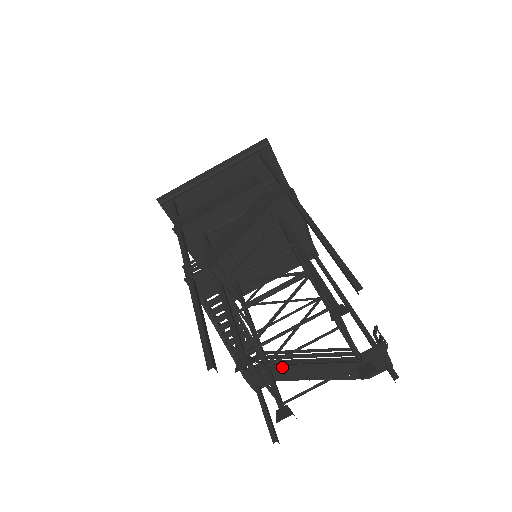
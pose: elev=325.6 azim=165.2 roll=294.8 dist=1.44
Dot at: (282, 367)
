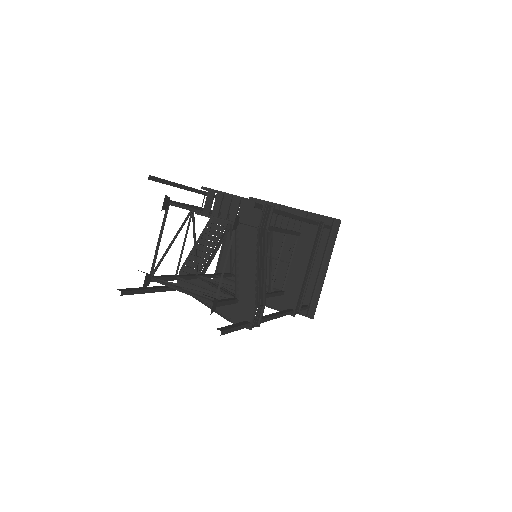
Dot at: (238, 289)
